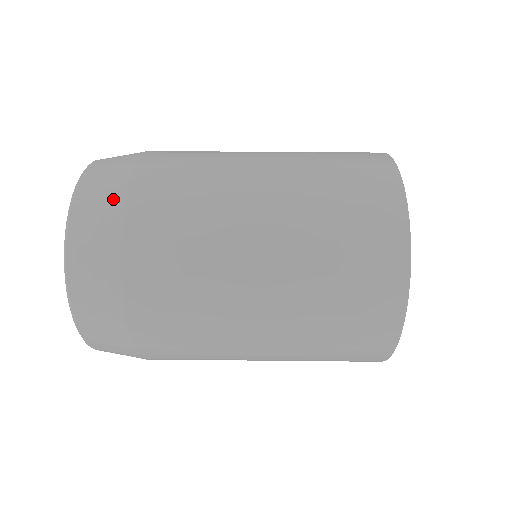
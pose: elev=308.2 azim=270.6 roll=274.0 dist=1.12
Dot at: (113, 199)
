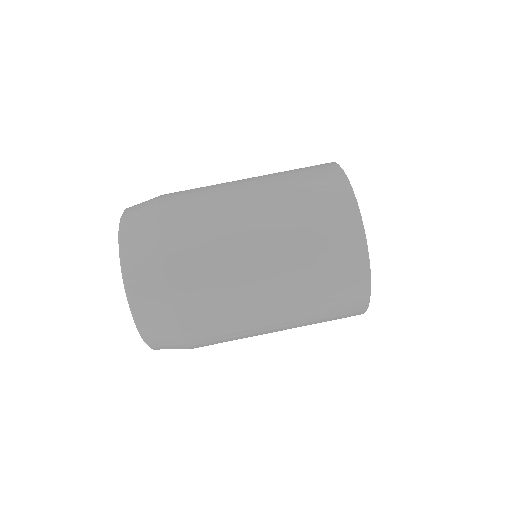
Dot at: (166, 318)
